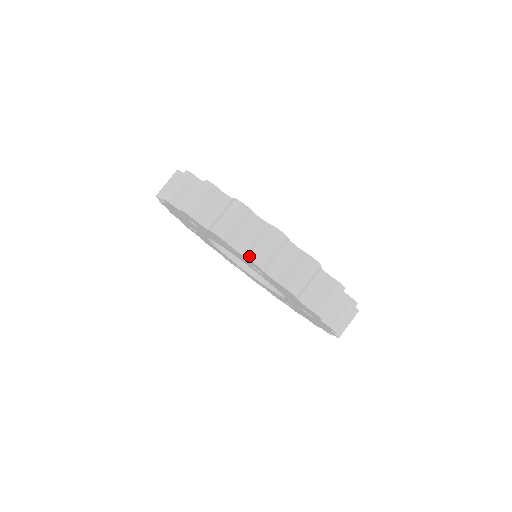
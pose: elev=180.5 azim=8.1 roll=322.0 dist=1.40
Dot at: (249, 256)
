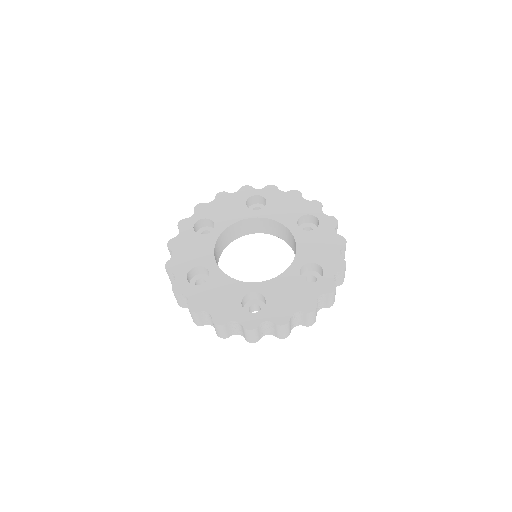
Dot at: (329, 307)
